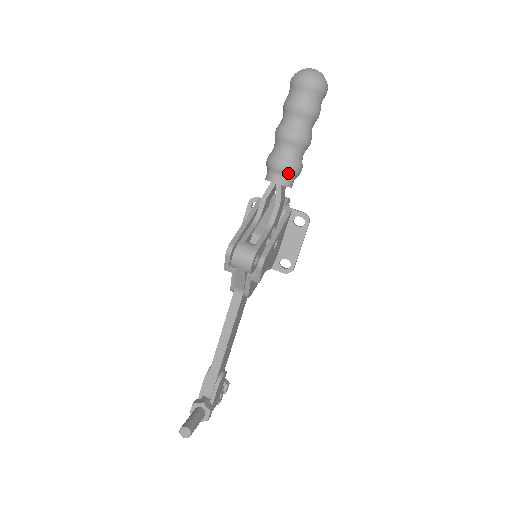
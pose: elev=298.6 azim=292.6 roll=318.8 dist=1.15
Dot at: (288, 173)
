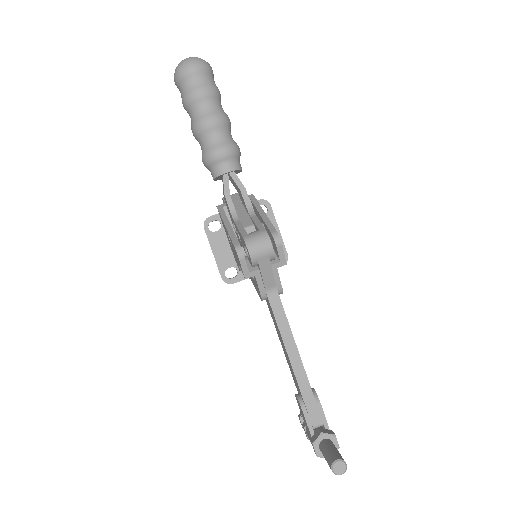
Dot at: (233, 155)
